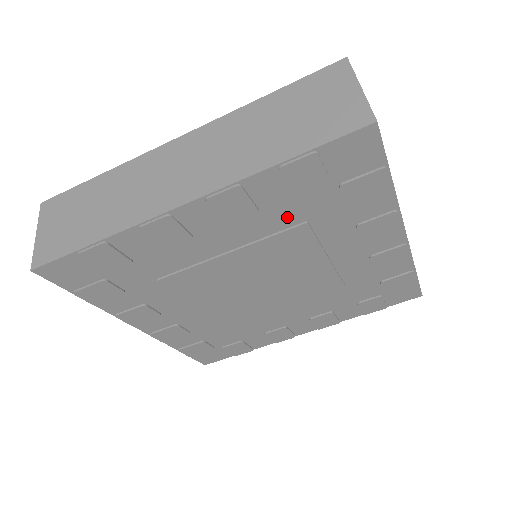
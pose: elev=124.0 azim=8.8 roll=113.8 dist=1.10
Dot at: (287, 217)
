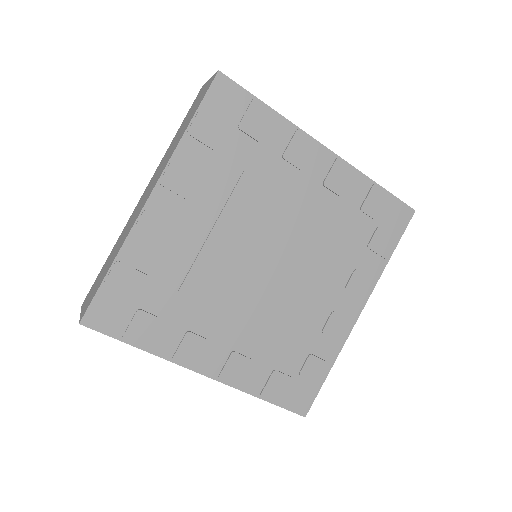
Dot at: (227, 174)
